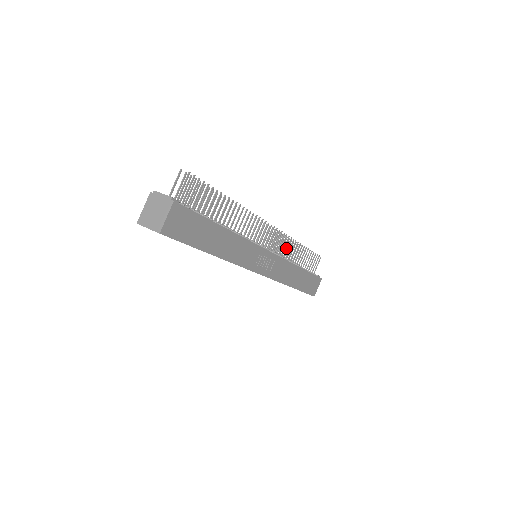
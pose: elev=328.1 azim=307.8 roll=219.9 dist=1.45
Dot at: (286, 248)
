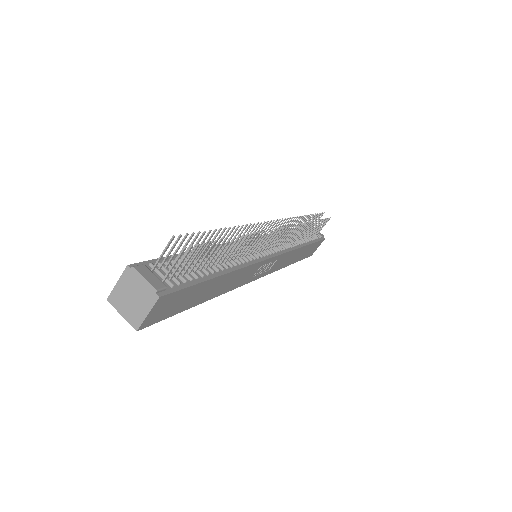
Dot at: (293, 234)
